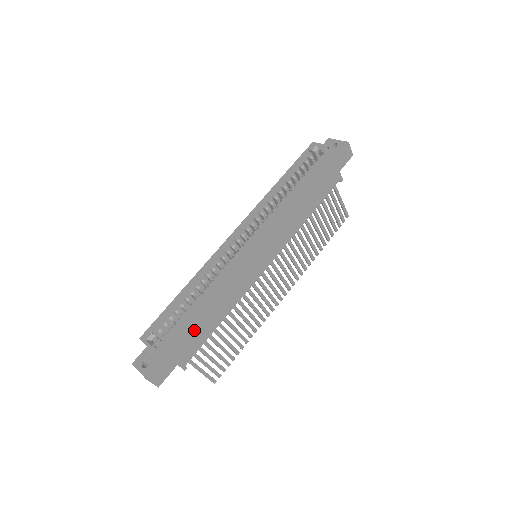
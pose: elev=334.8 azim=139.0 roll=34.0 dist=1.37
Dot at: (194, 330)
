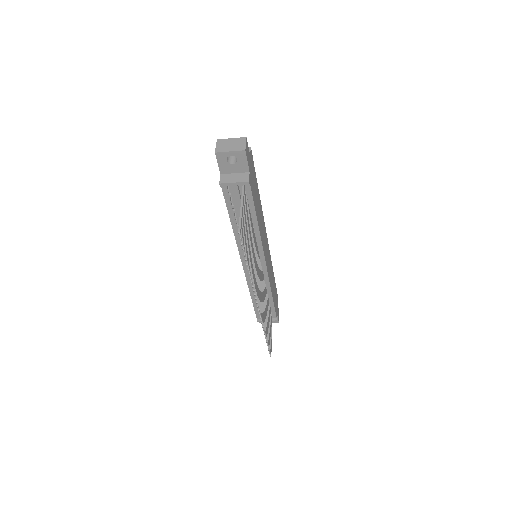
Dot at: (255, 189)
